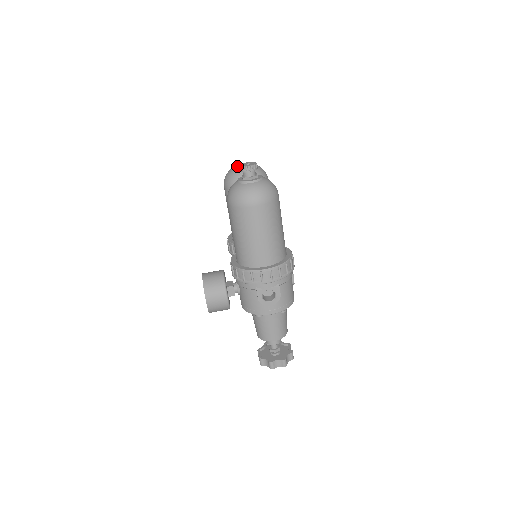
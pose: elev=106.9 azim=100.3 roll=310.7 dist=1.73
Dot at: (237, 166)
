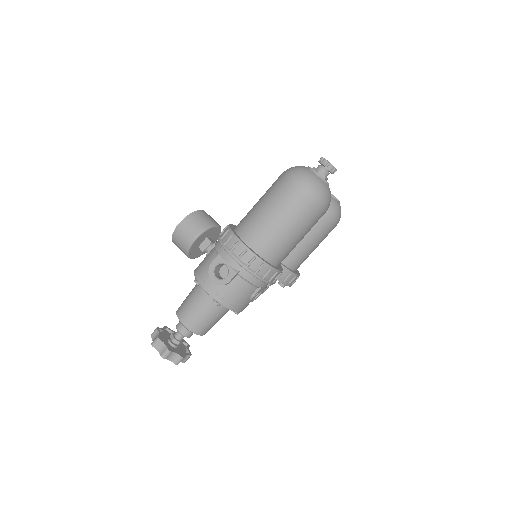
Dot at: occluded
